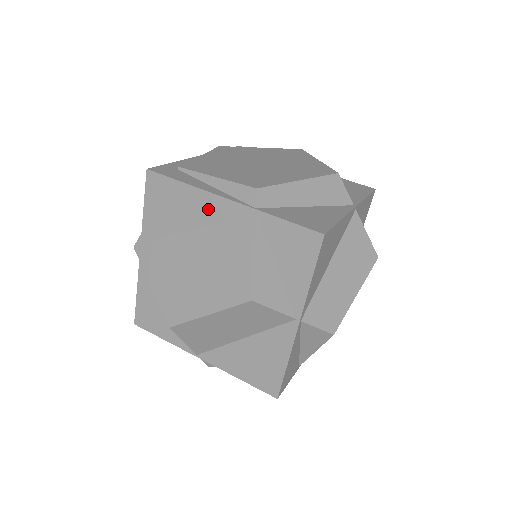
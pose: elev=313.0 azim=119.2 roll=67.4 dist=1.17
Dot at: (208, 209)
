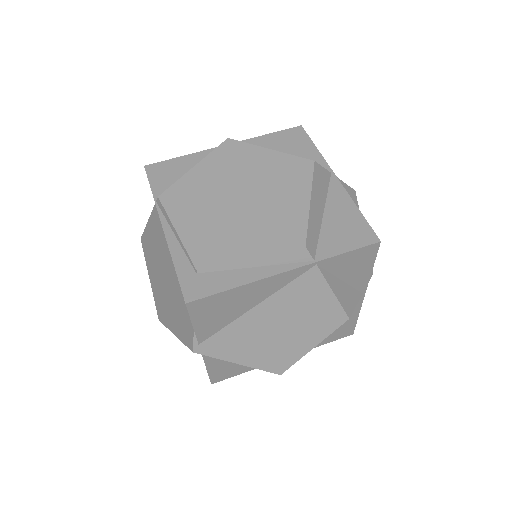
Dot at: (267, 288)
